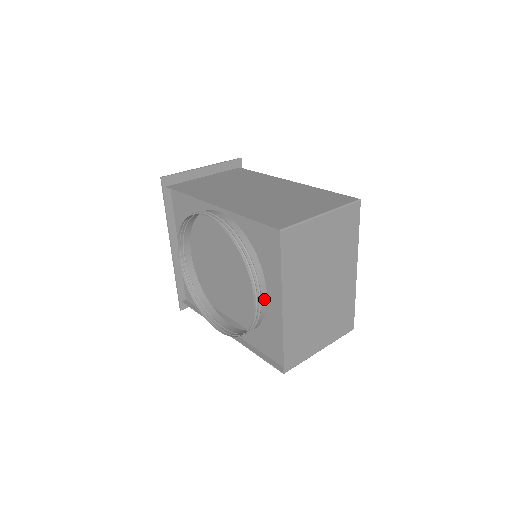
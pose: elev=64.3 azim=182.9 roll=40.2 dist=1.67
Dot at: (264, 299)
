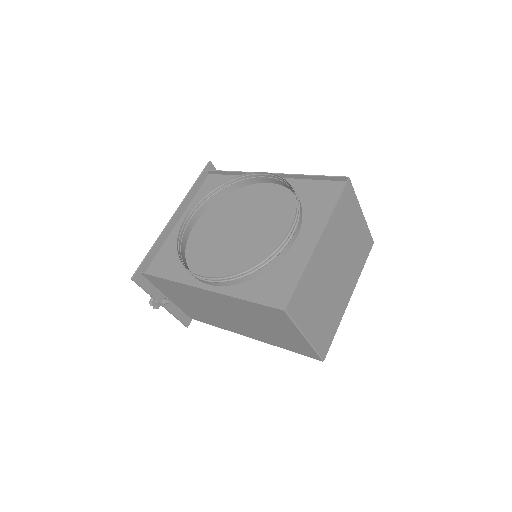
Dot at: (293, 239)
